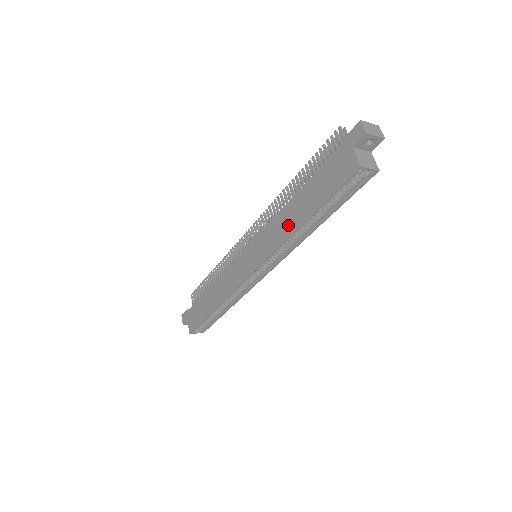
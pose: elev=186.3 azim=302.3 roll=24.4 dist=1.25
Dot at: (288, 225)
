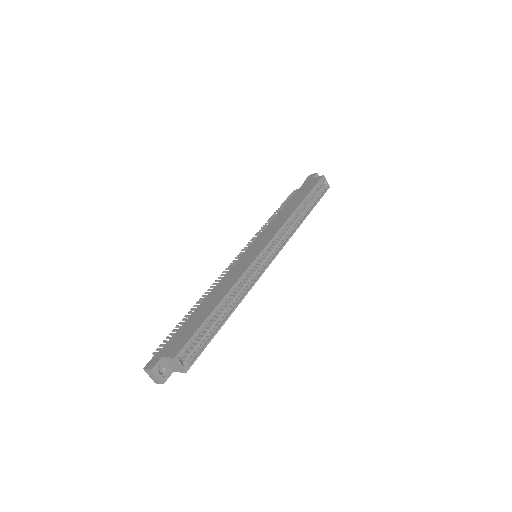
Dot at: (287, 213)
